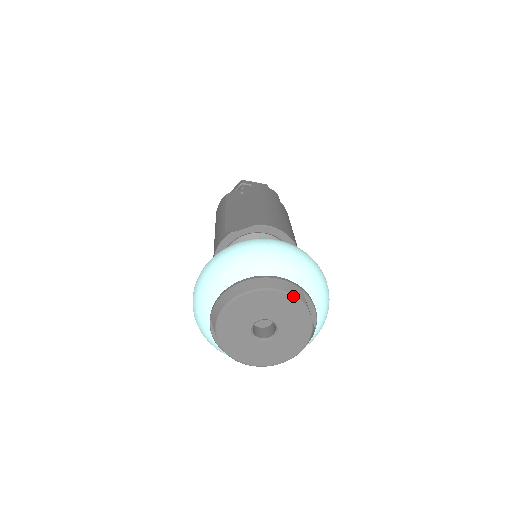
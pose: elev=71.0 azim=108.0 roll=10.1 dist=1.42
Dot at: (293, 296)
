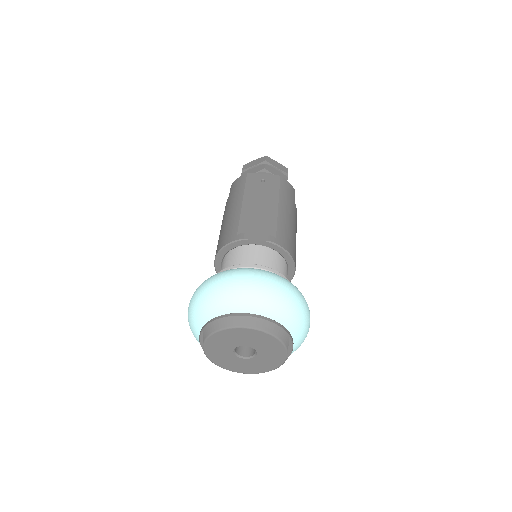
Dot at: (280, 341)
